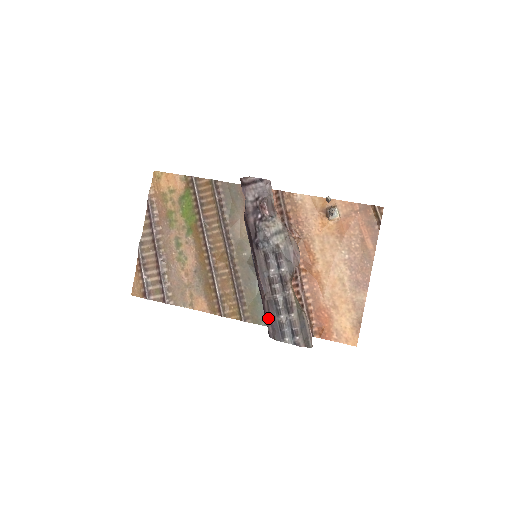
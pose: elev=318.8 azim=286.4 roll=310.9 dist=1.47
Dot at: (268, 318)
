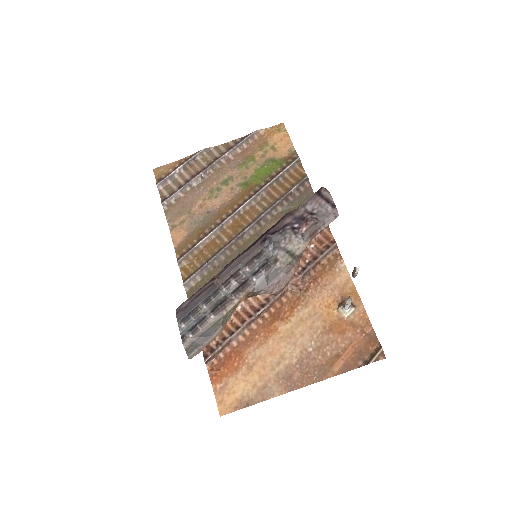
Dot at: (196, 295)
